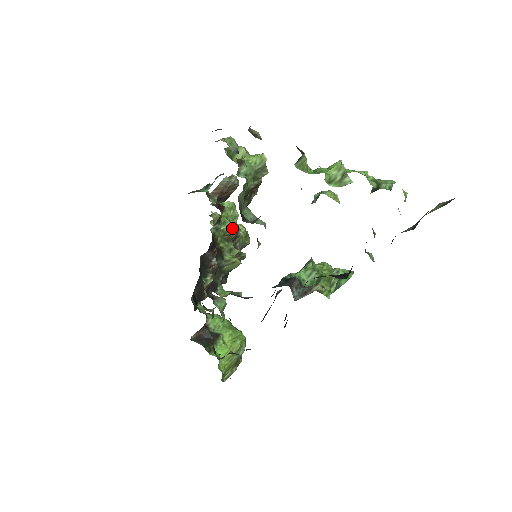
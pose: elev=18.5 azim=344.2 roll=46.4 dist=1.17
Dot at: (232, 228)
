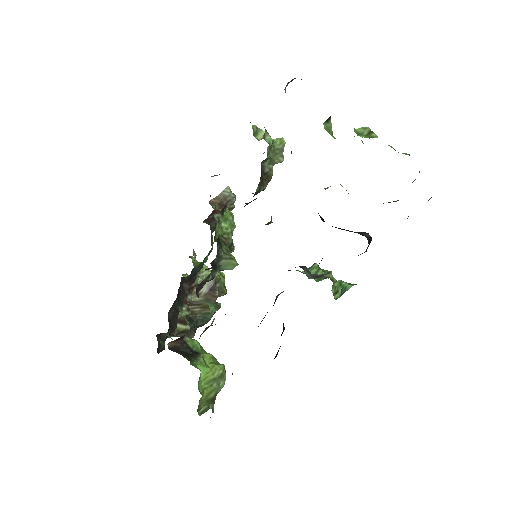
Dot at: (230, 231)
